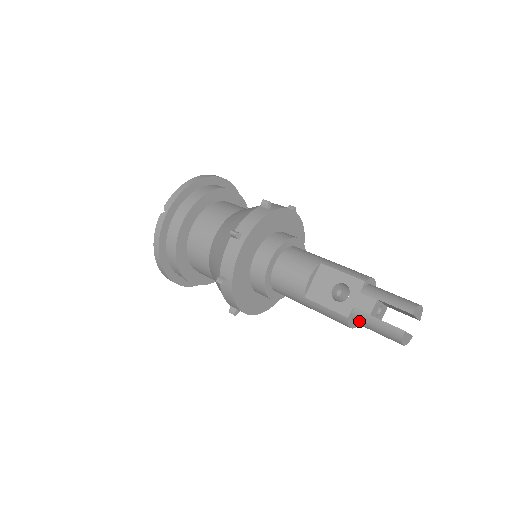
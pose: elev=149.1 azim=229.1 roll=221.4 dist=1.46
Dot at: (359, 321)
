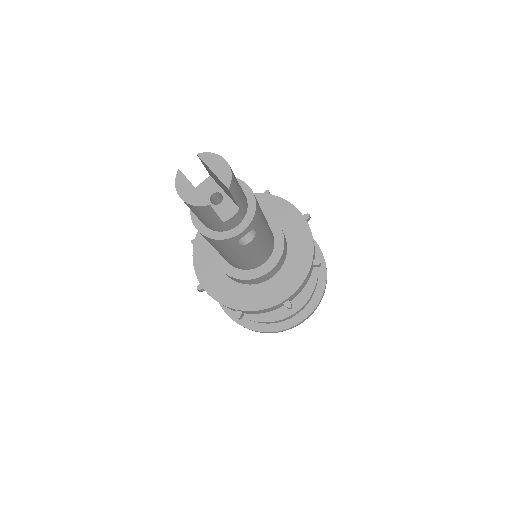
Dot at: occluded
